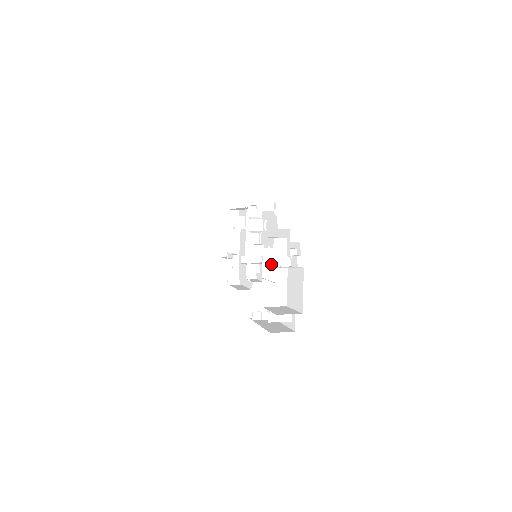
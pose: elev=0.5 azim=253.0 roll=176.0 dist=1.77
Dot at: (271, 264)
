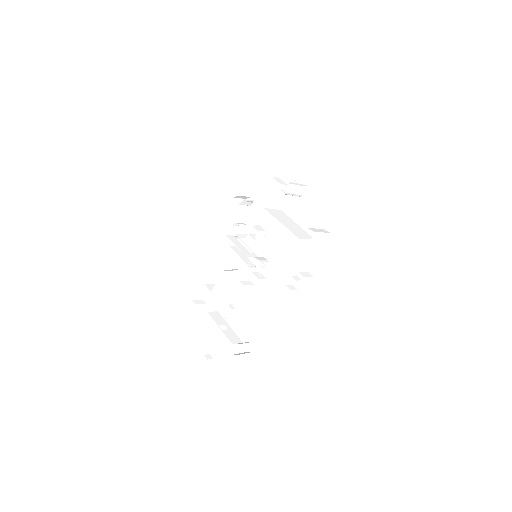
Dot at: (279, 217)
